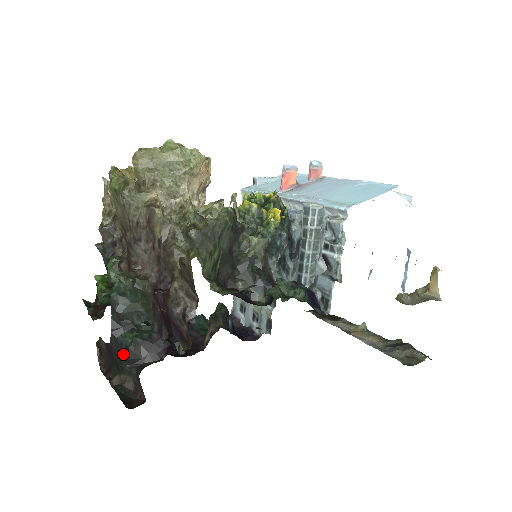
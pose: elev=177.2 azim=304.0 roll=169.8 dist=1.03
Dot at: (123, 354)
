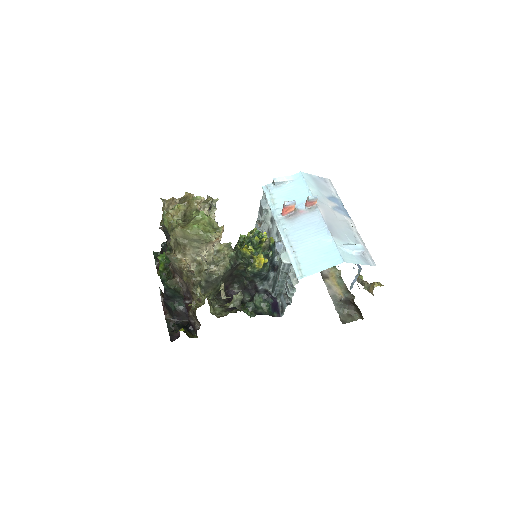
Dot at: (170, 310)
